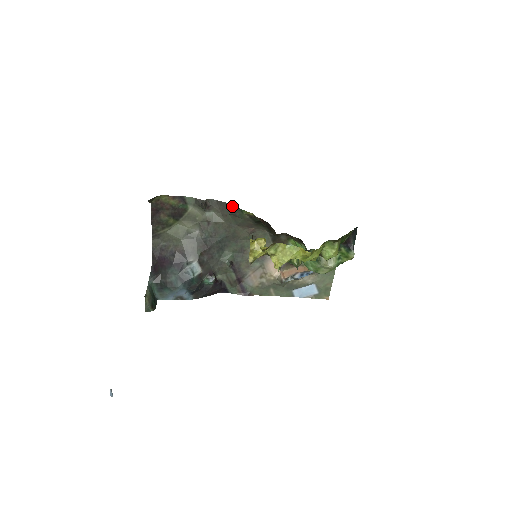
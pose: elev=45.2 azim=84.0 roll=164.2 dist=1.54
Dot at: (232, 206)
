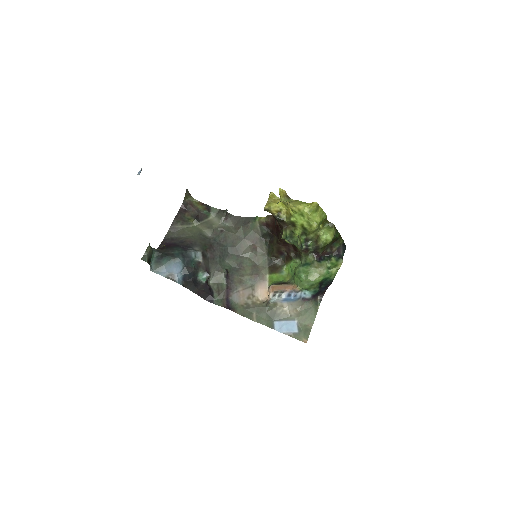
Dot at: (247, 218)
